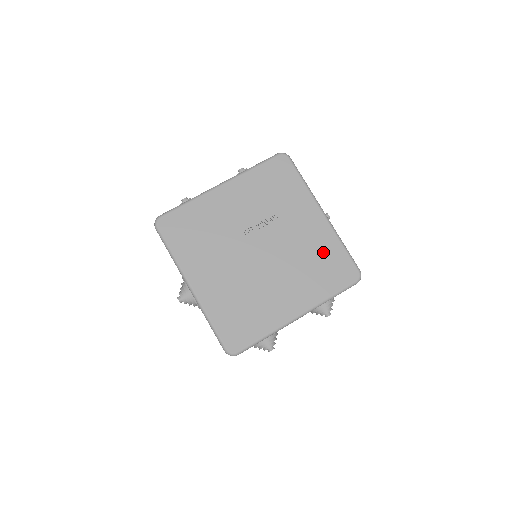
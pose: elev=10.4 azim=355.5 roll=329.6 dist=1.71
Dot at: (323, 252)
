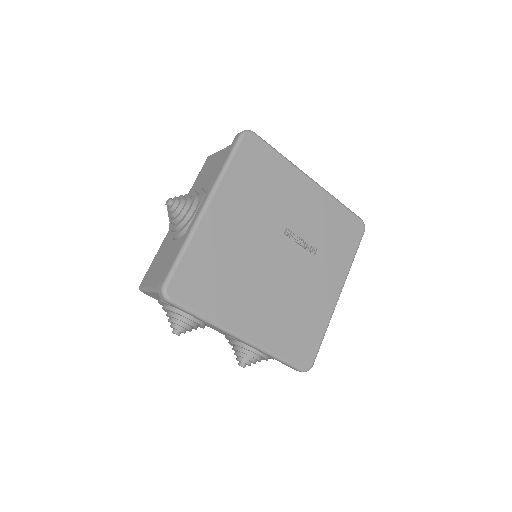
Dot at: (310, 319)
